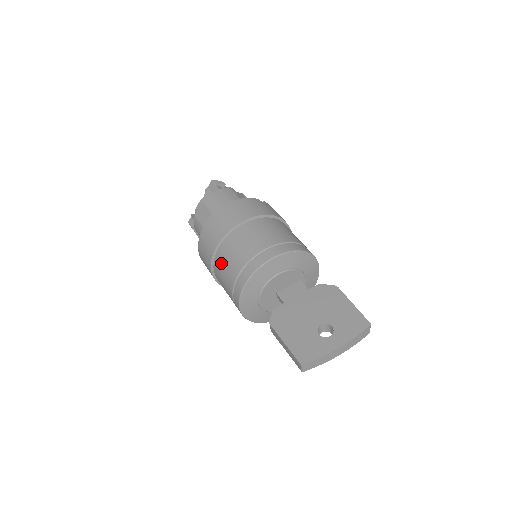
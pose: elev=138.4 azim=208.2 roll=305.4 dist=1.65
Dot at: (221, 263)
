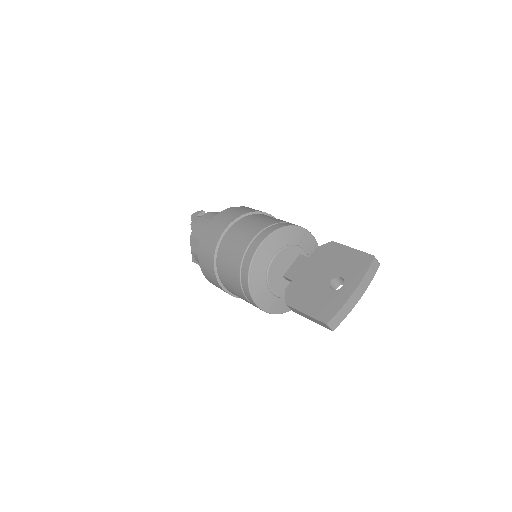
Dot at: (224, 276)
